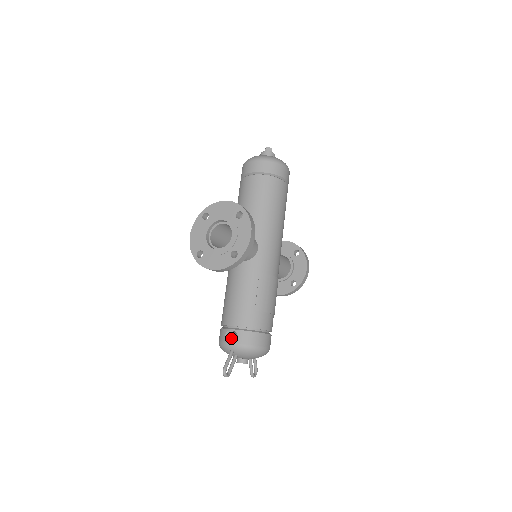
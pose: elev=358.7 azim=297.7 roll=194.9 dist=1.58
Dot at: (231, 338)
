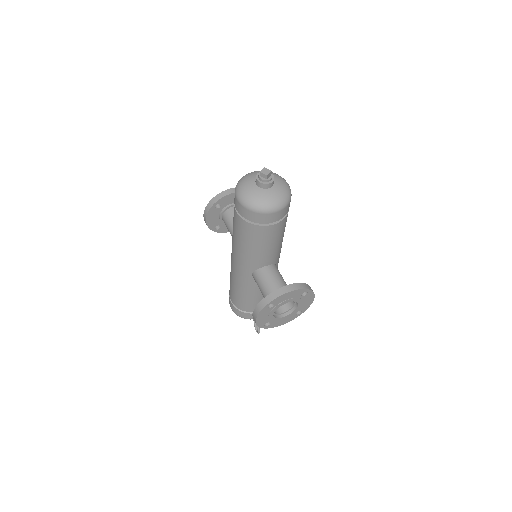
Dot at: occluded
